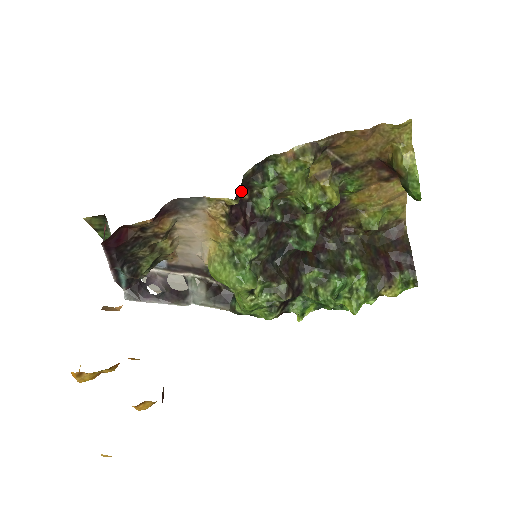
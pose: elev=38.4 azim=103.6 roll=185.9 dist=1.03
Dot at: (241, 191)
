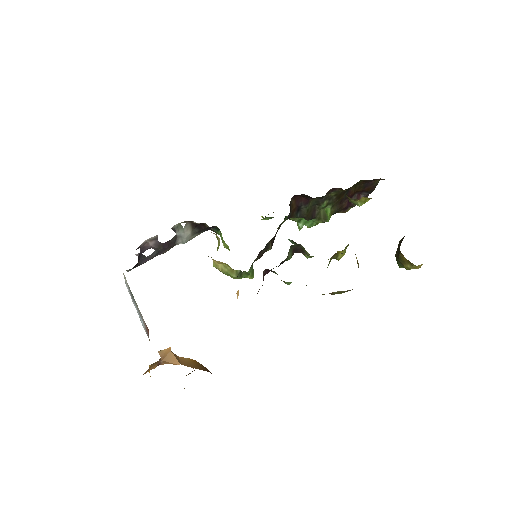
Dot at: occluded
